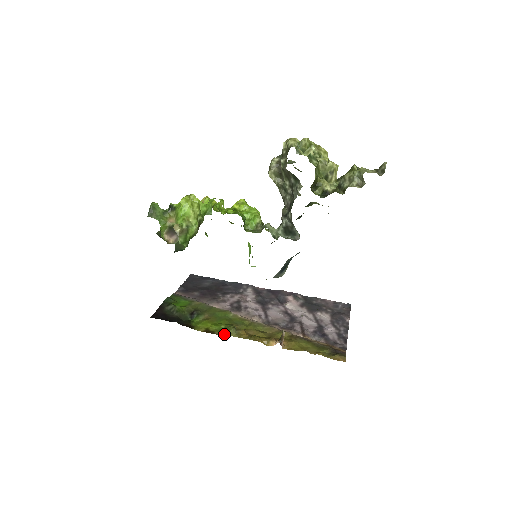
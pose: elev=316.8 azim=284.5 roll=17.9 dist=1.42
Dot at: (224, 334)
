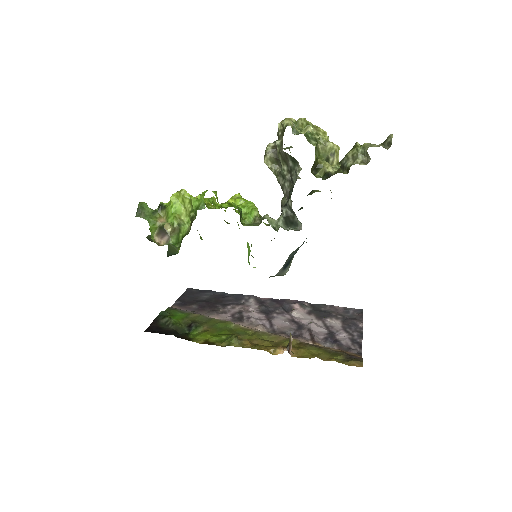
Dot at: (225, 345)
